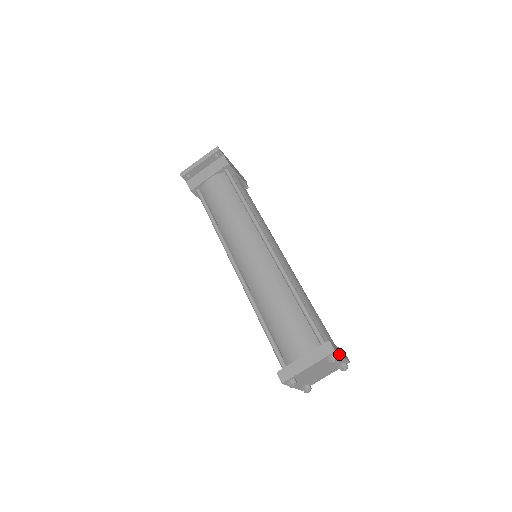
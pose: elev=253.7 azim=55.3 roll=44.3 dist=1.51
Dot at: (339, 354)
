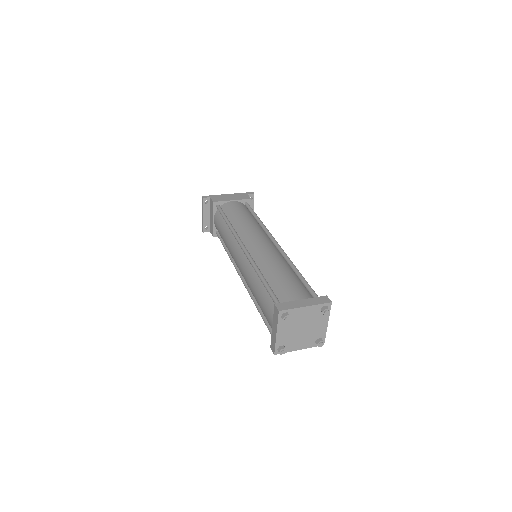
Dot at: (292, 309)
